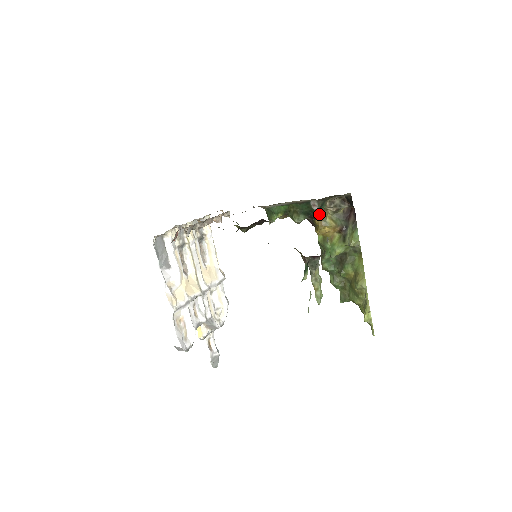
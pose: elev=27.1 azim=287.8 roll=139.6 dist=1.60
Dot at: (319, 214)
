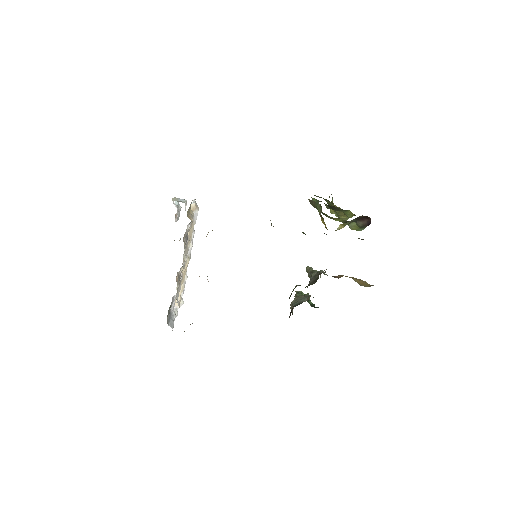
Dot at: occluded
